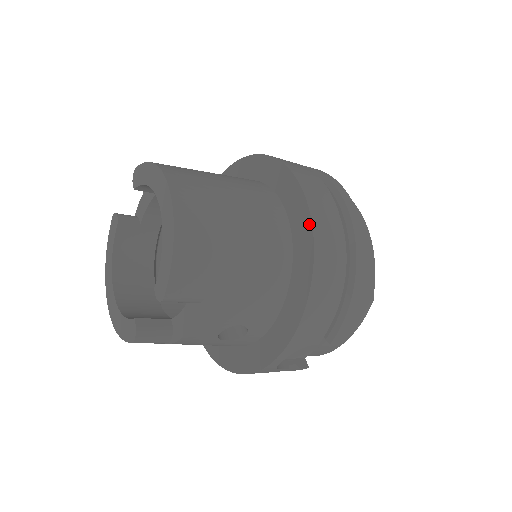
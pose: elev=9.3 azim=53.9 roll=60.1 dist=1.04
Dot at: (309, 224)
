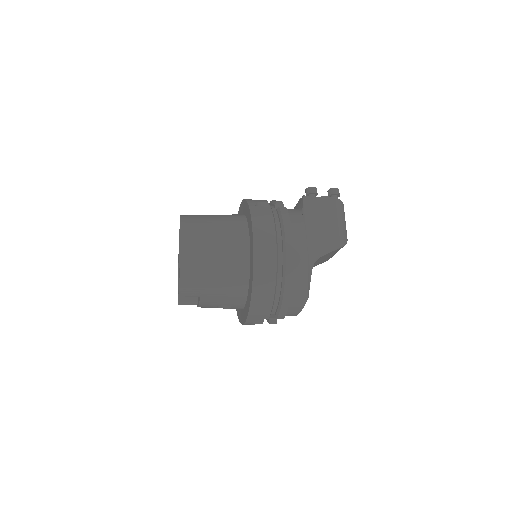
Dot at: (253, 264)
